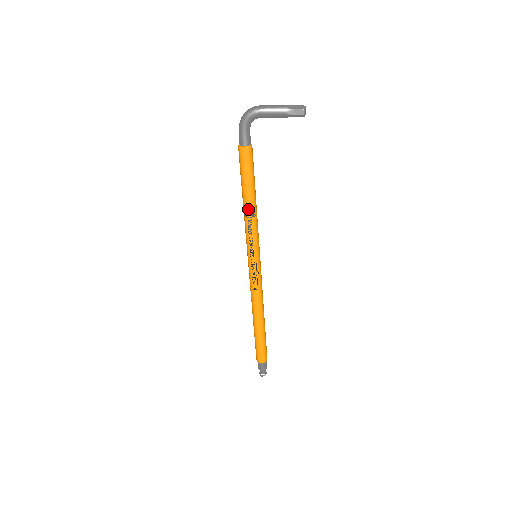
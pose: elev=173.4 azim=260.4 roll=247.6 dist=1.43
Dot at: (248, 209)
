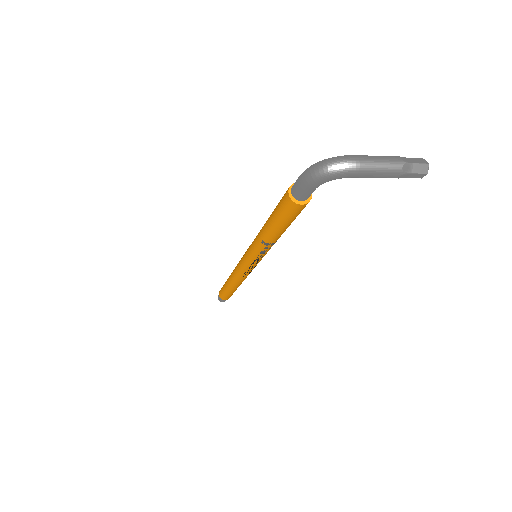
Dot at: (272, 241)
